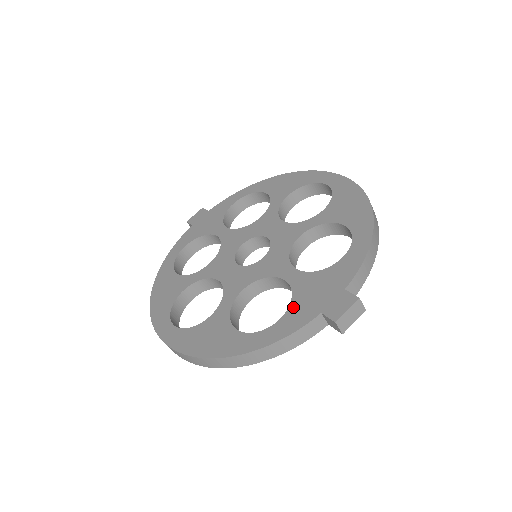
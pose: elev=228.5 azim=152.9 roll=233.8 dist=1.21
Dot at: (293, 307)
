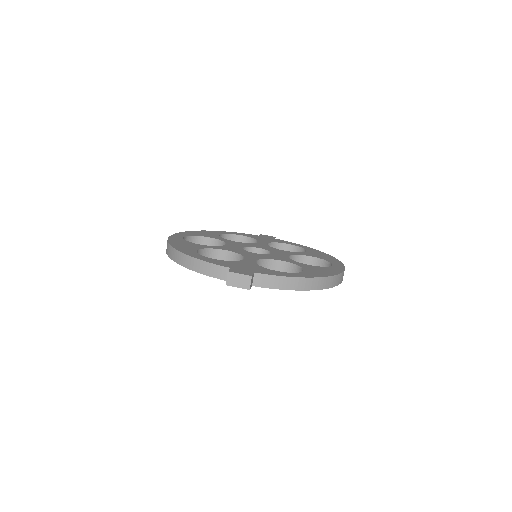
Dot at: (227, 261)
